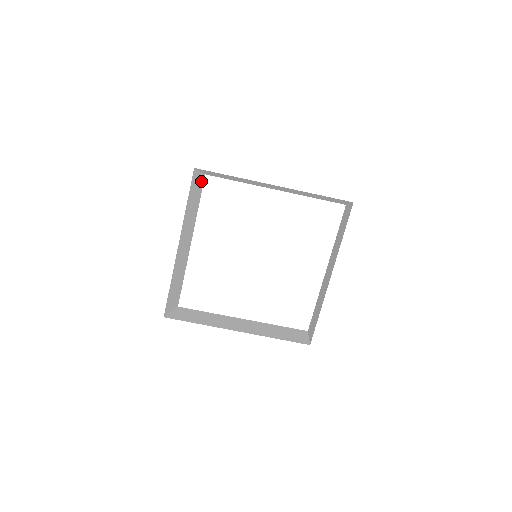
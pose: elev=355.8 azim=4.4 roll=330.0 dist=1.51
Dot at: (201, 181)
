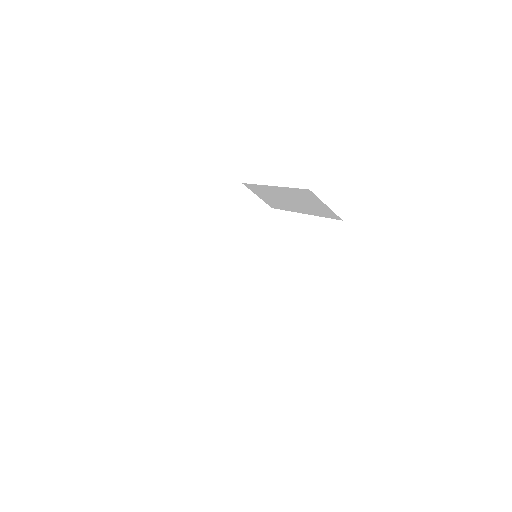
Dot at: occluded
